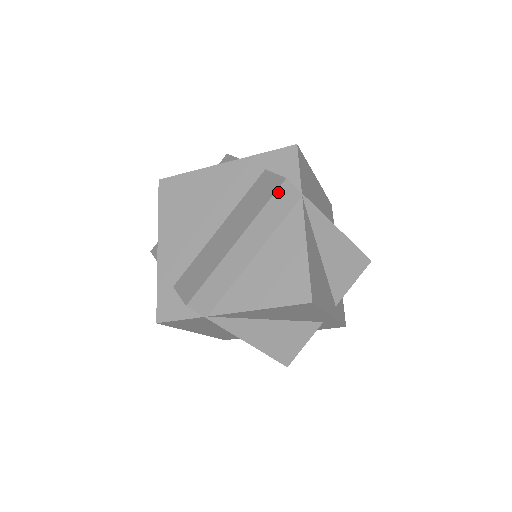
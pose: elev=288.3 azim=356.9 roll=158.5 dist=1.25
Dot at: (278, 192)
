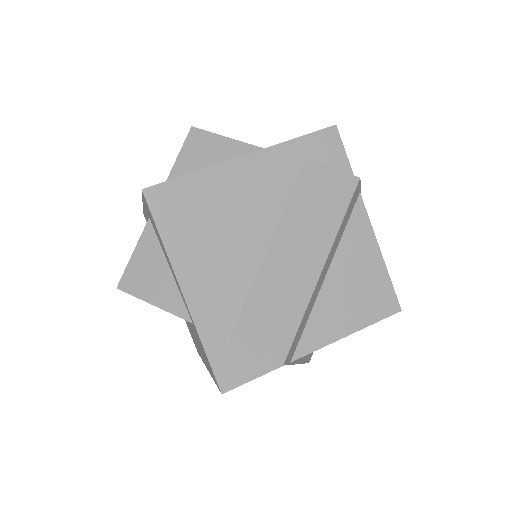
Dot at: (353, 196)
